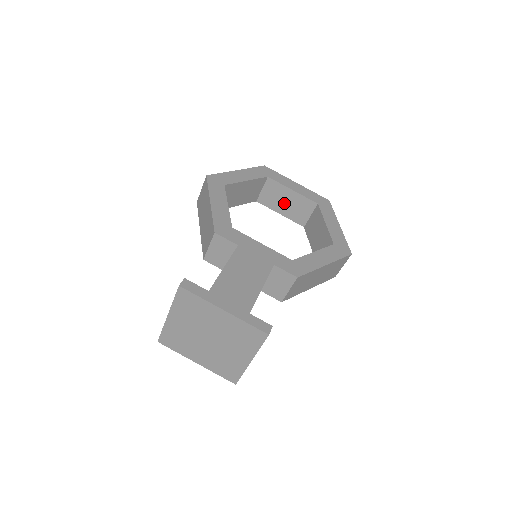
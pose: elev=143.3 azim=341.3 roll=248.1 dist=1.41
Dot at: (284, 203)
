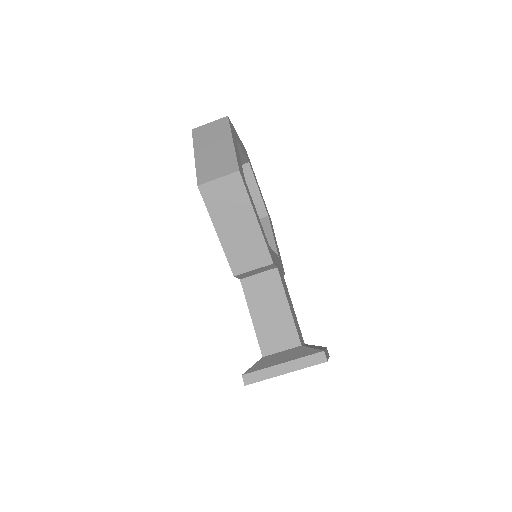
Dot at: occluded
